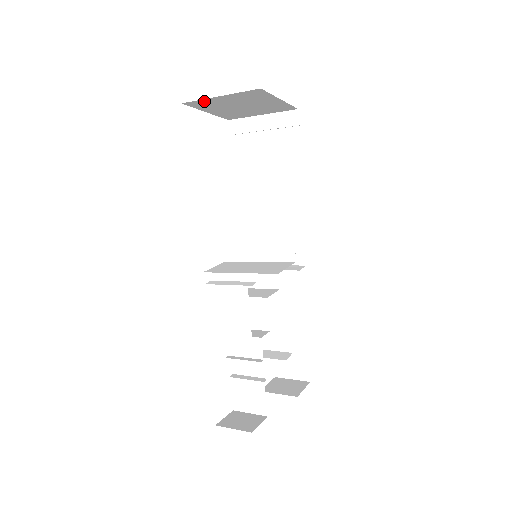
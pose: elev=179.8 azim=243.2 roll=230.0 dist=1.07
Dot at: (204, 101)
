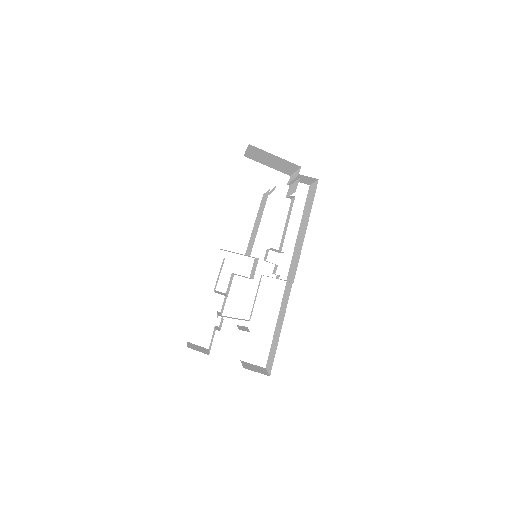
Dot at: (249, 155)
